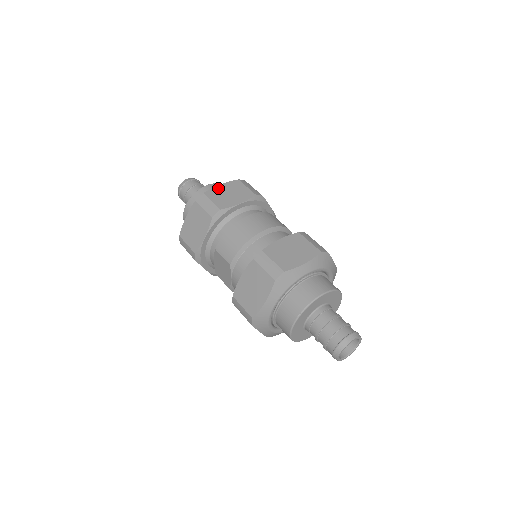
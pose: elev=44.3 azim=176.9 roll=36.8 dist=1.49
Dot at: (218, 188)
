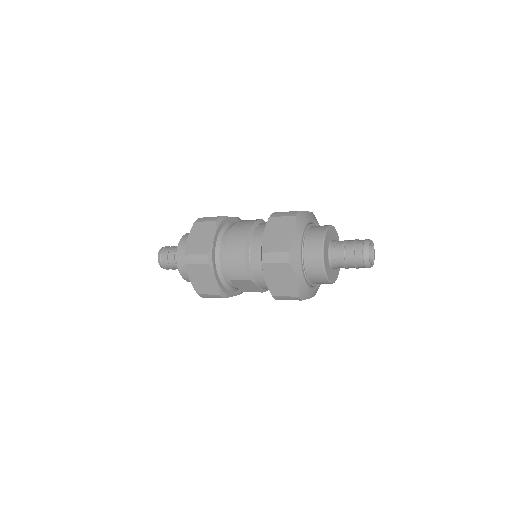
Dot at: (189, 241)
